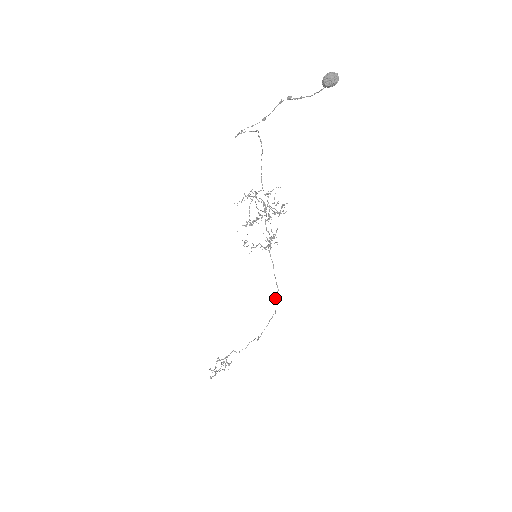
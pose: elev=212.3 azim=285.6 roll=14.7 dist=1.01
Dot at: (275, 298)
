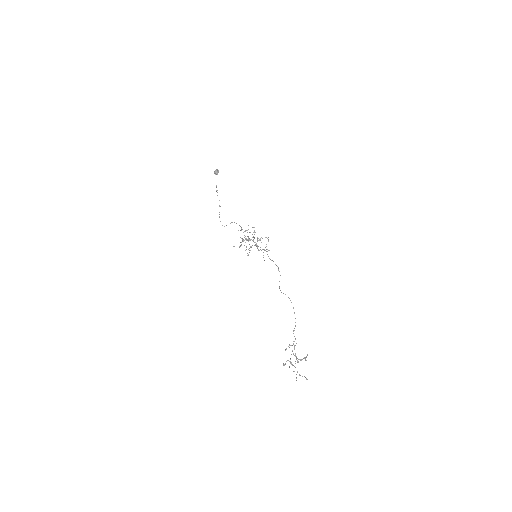
Dot at: occluded
